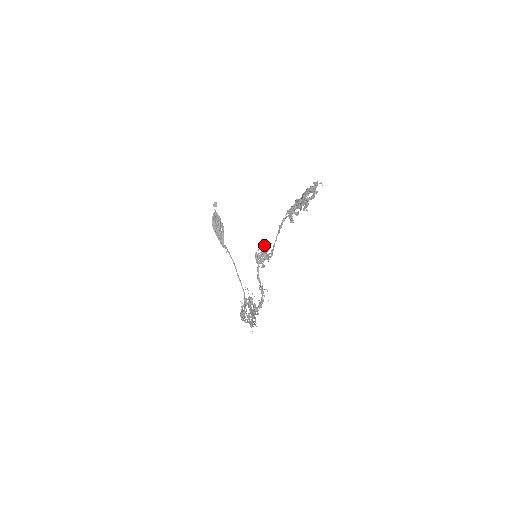
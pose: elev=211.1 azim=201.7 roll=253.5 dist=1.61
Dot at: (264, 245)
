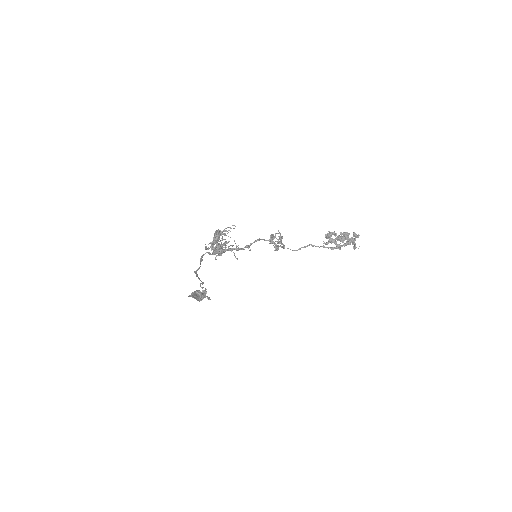
Dot at: occluded
